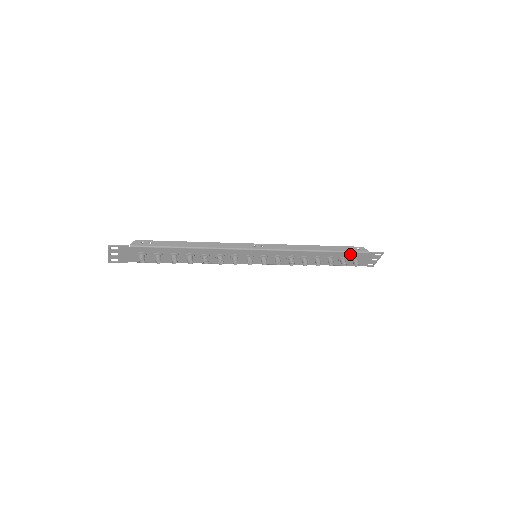
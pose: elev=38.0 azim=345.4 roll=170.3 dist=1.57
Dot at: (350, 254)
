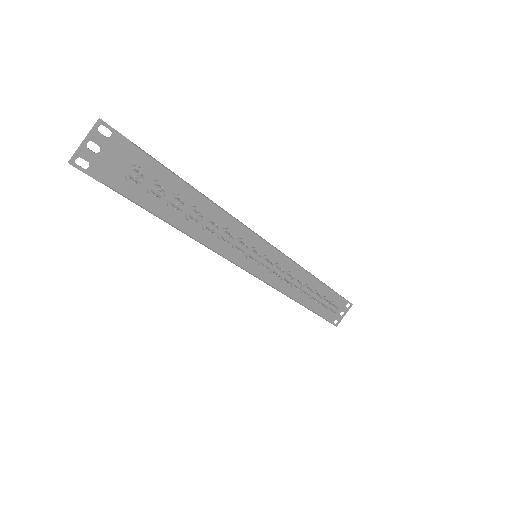
Dot at: (331, 294)
